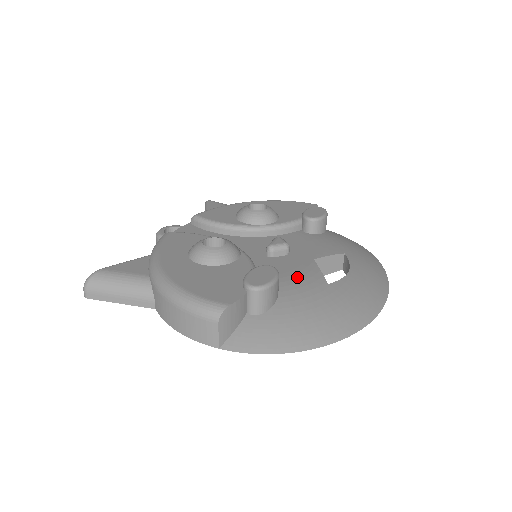
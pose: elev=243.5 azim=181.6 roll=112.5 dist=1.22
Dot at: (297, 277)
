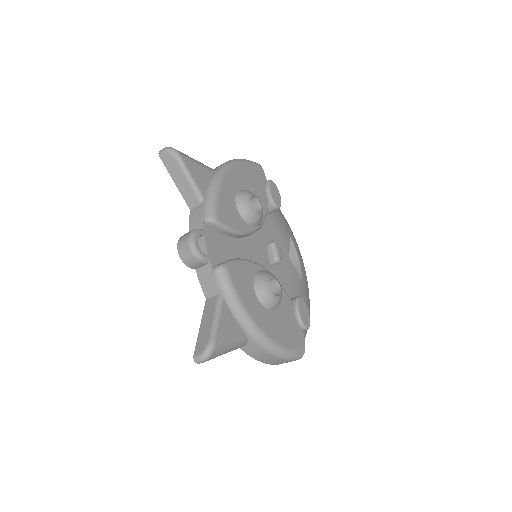
Dot at: (294, 286)
